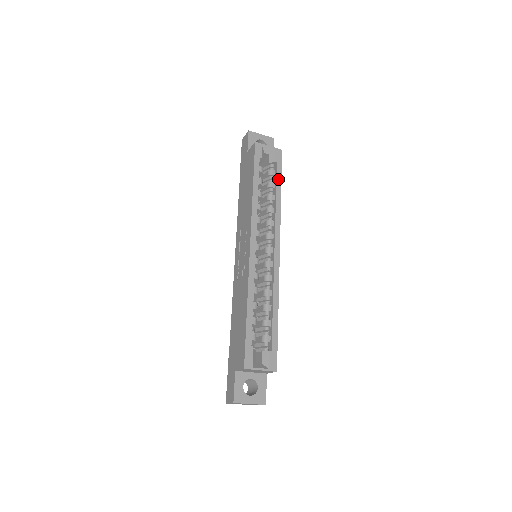
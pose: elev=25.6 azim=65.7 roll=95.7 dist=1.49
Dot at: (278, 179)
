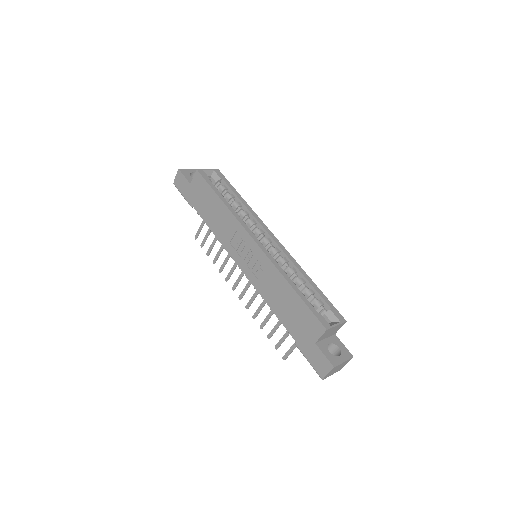
Dot at: (233, 189)
